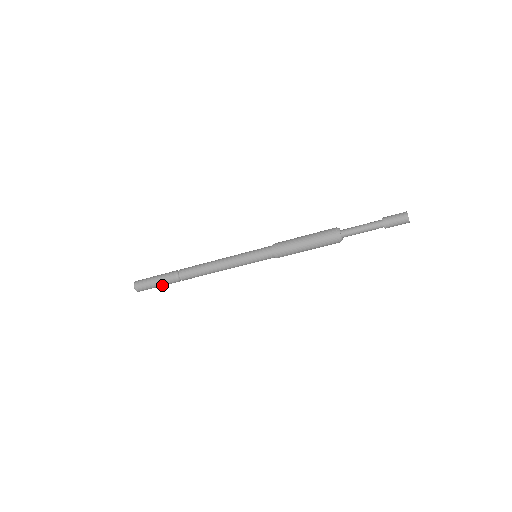
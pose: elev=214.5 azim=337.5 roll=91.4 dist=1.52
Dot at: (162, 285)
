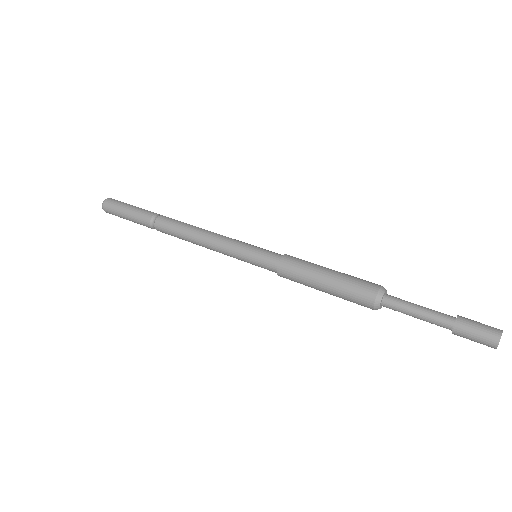
Dot at: (131, 215)
